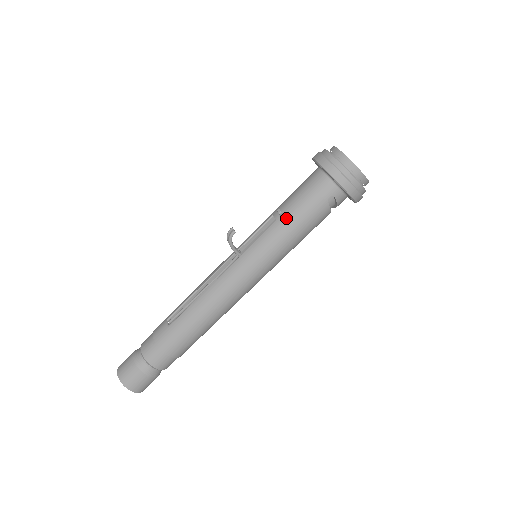
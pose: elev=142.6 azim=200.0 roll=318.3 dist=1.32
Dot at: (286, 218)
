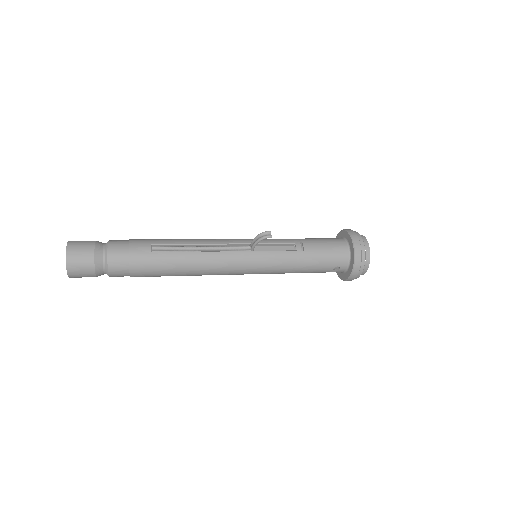
Dot at: (304, 255)
